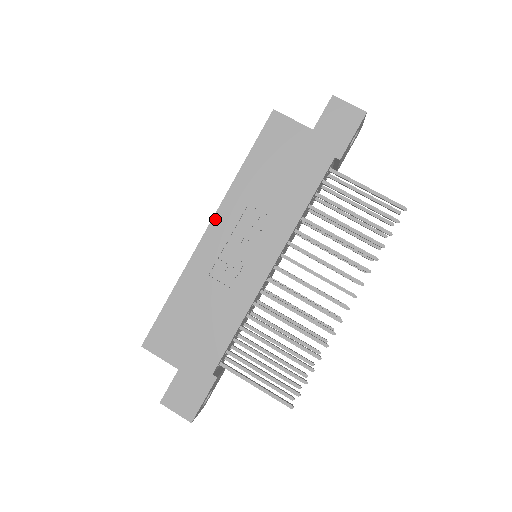
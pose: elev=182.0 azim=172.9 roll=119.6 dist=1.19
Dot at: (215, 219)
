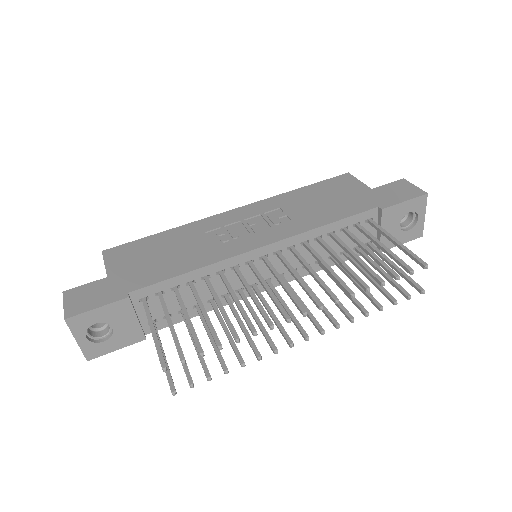
Dot at: (246, 206)
